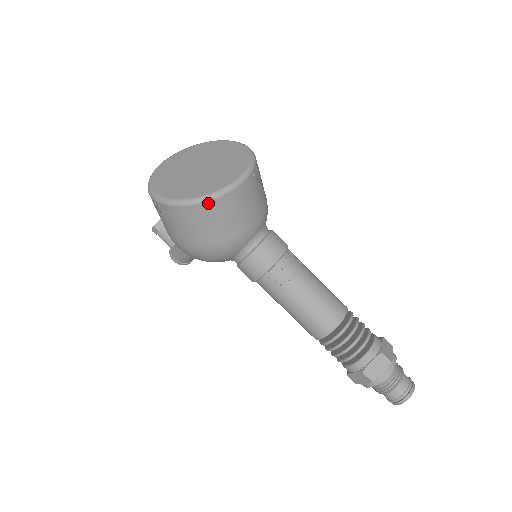
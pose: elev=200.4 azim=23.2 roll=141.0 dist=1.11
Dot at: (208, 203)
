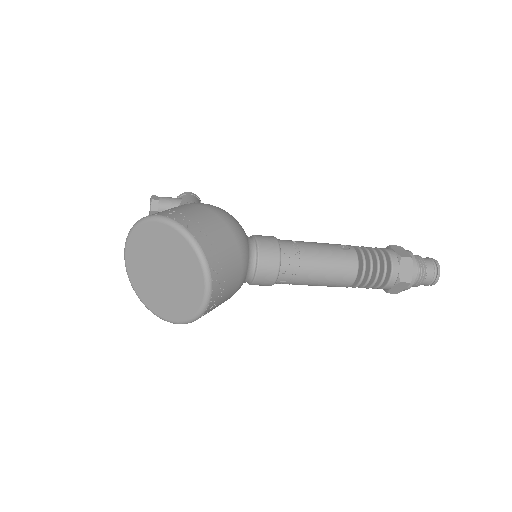
Dot at: occluded
